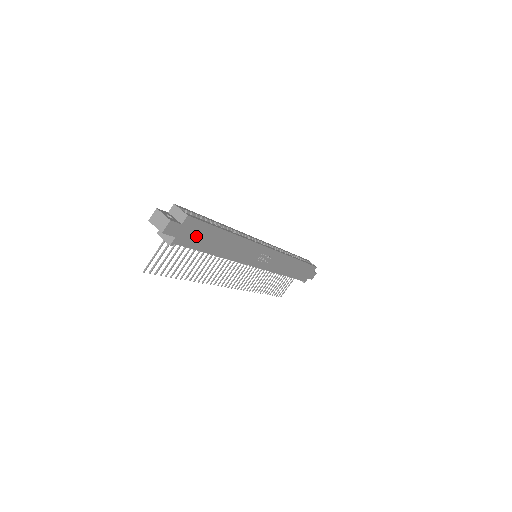
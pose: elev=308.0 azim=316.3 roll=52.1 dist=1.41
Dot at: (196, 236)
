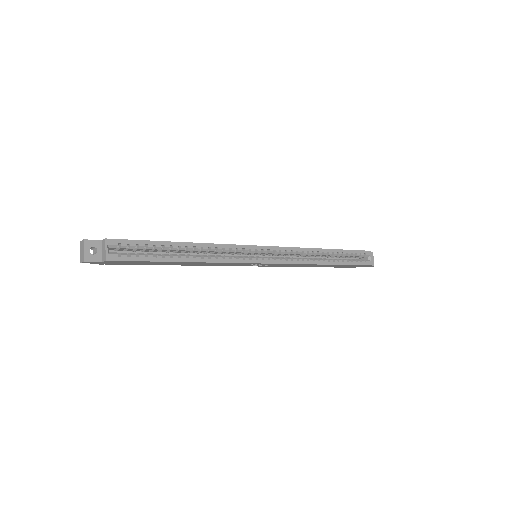
Dot at: (132, 263)
